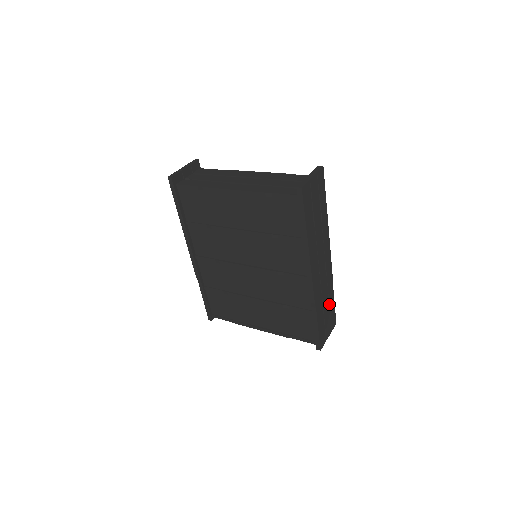
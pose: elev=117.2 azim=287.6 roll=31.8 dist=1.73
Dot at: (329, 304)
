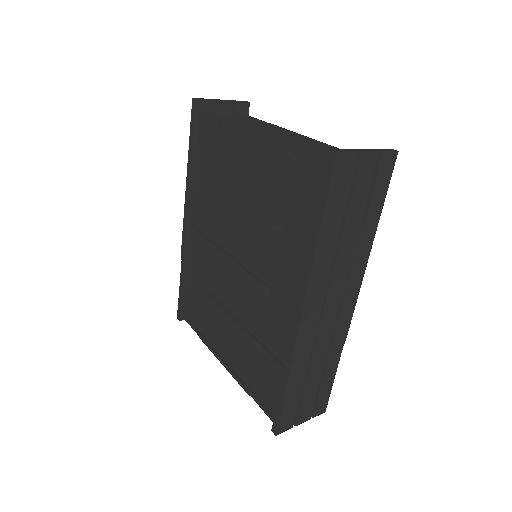
Dot at: (322, 376)
